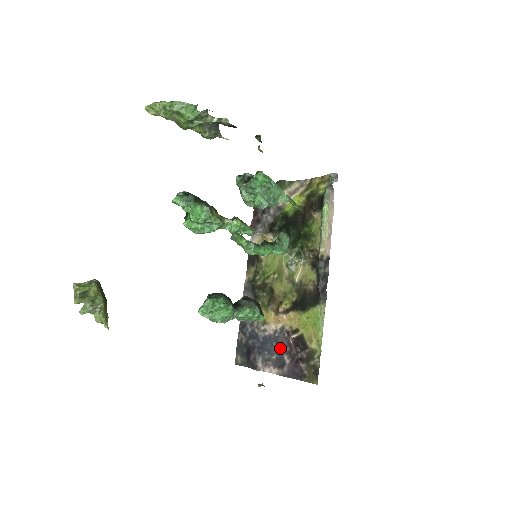
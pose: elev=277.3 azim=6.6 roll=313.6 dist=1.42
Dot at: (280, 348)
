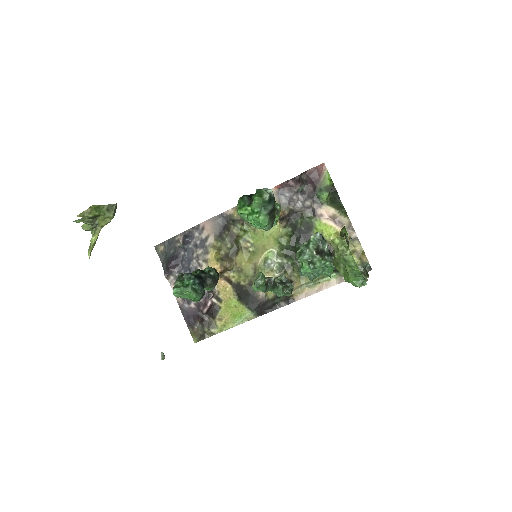
Dot at: occluded
